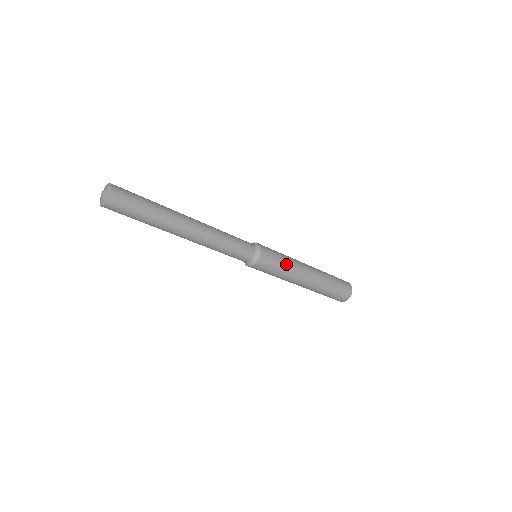
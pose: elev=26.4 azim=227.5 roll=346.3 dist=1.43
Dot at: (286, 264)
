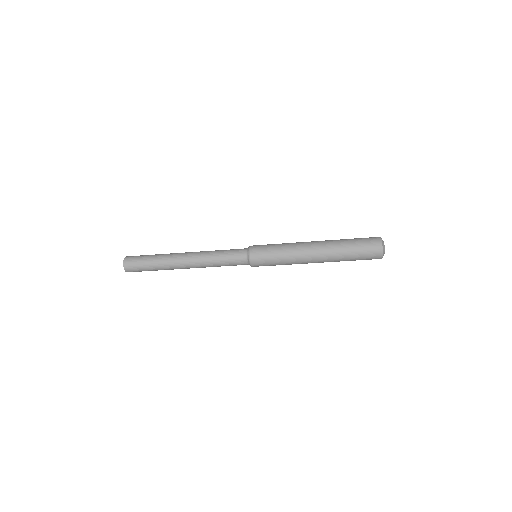
Dot at: (281, 247)
